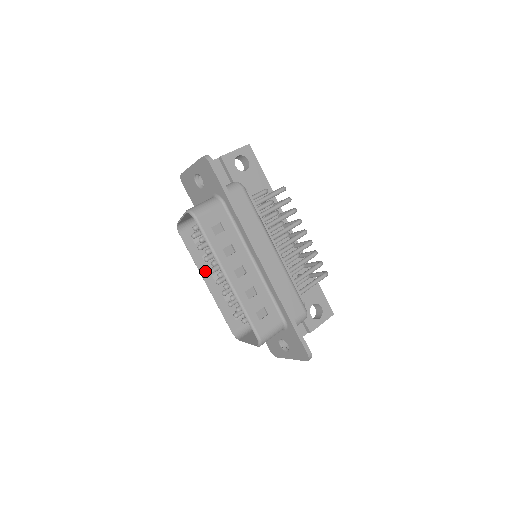
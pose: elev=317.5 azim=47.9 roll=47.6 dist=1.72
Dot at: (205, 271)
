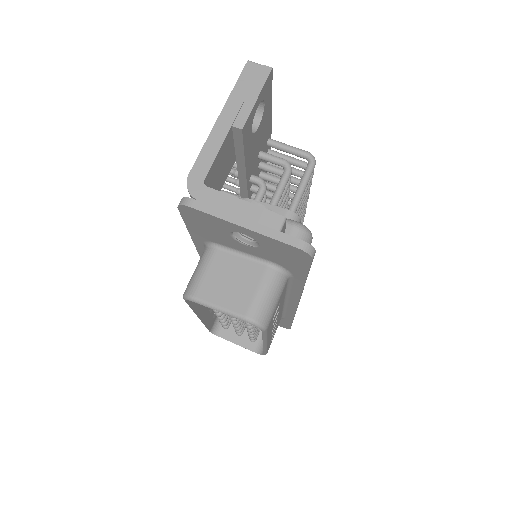
Dot at: (201, 308)
